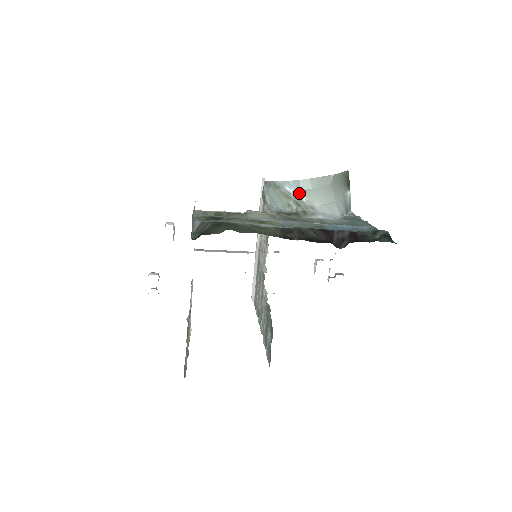
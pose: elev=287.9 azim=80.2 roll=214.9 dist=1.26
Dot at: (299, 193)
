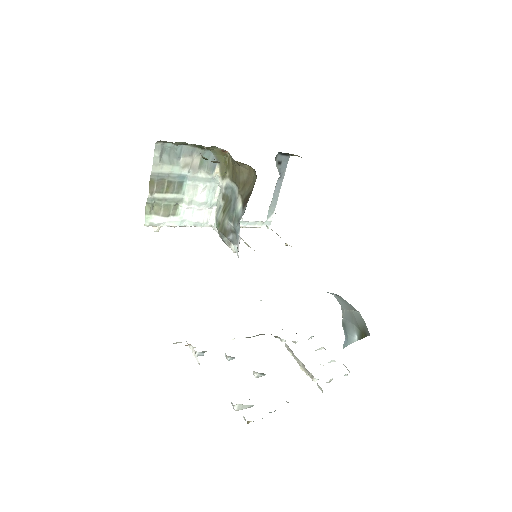
Dot at: occluded
